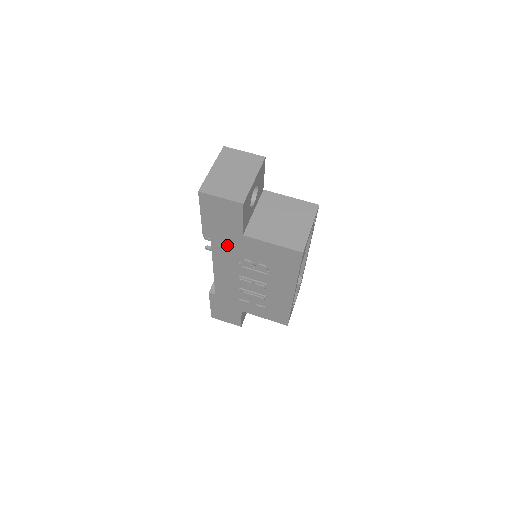
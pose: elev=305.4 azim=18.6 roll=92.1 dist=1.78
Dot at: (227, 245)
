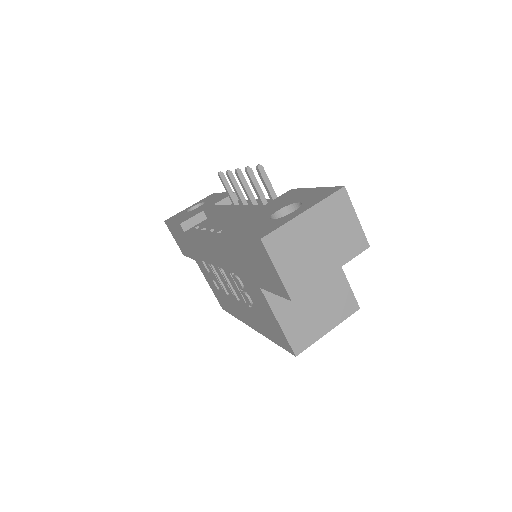
Dot at: (236, 262)
